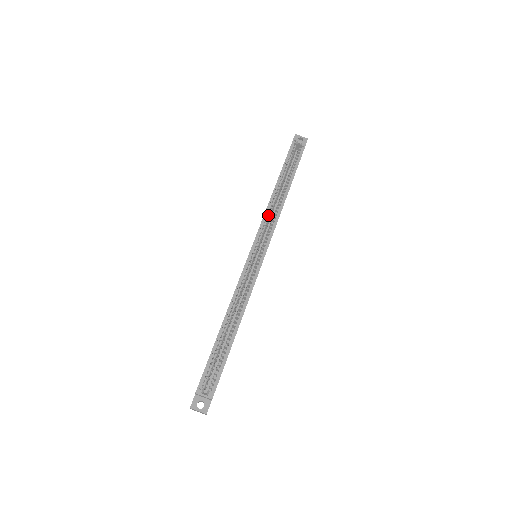
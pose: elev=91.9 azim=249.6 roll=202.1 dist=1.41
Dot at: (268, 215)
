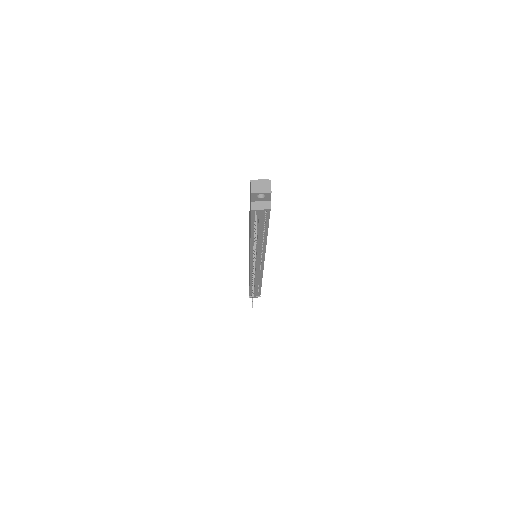
Dot at: occluded
